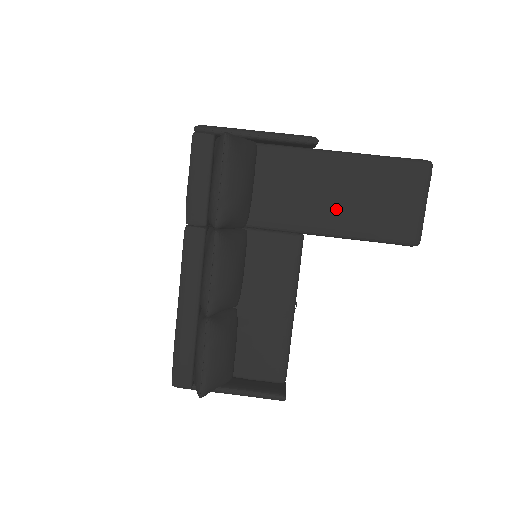
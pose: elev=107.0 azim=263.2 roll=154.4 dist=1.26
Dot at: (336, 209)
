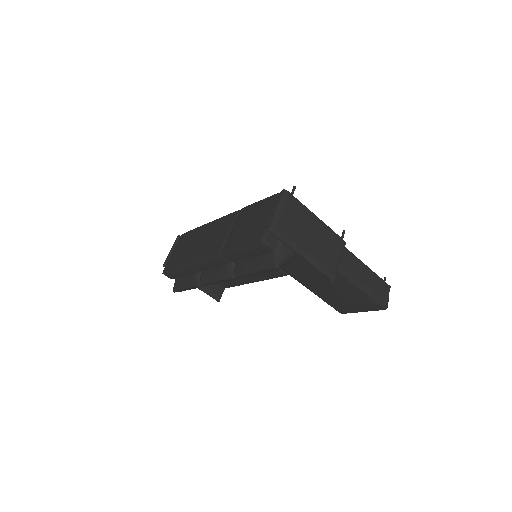
Dot at: (317, 285)
